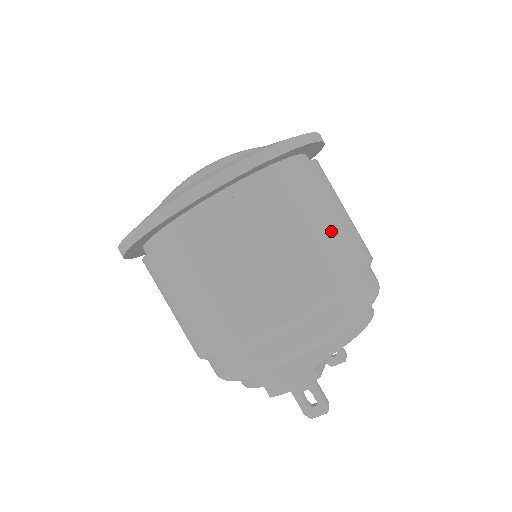
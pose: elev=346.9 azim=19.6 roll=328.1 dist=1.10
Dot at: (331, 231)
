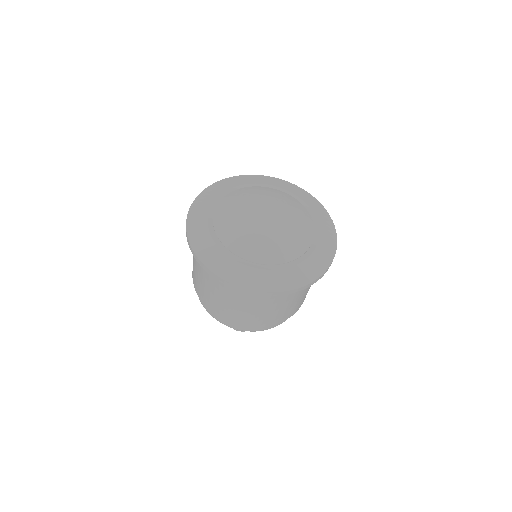
Dot at: occluded
